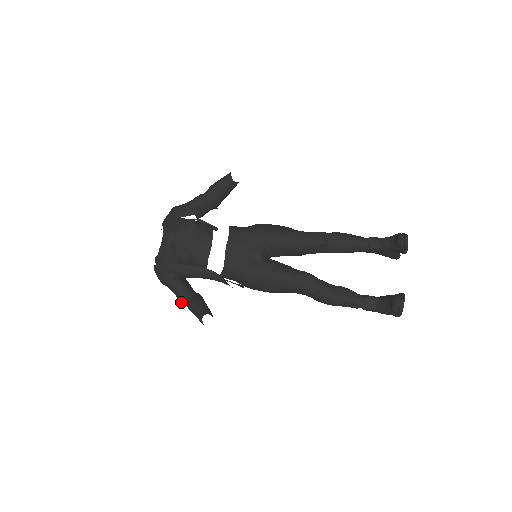
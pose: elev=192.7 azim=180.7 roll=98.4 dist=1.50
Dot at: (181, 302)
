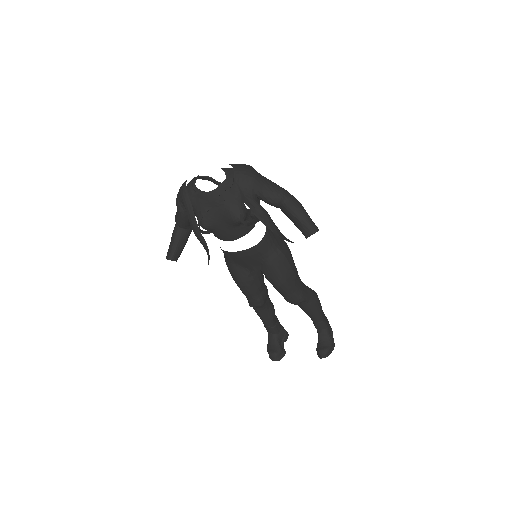
Dot at: occluded
